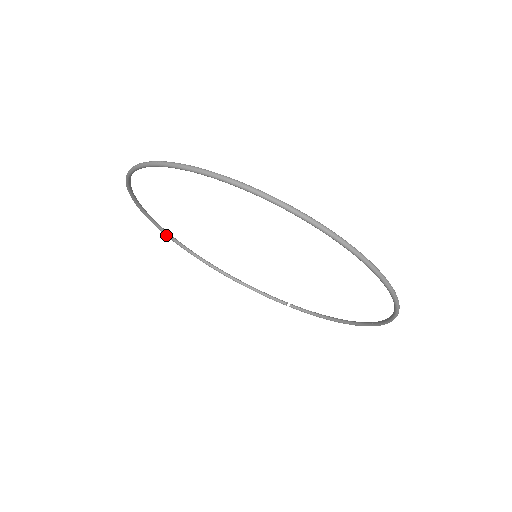
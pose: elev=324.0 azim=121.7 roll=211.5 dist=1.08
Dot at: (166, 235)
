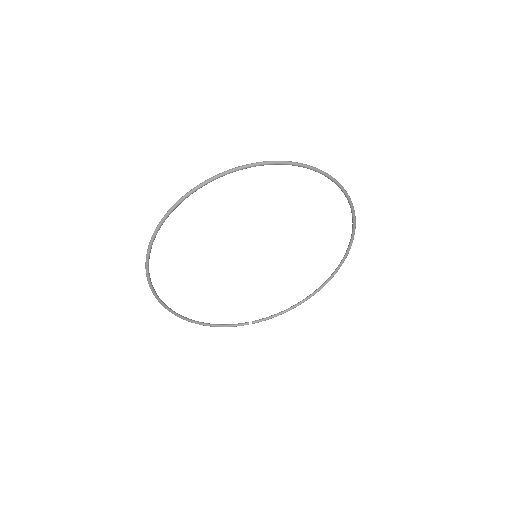
Dot at: (154, 293)
